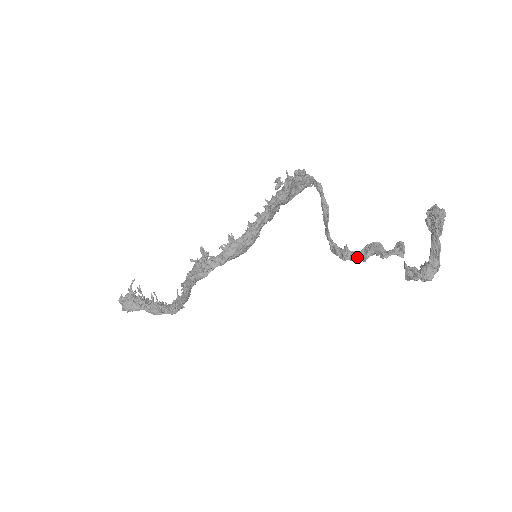
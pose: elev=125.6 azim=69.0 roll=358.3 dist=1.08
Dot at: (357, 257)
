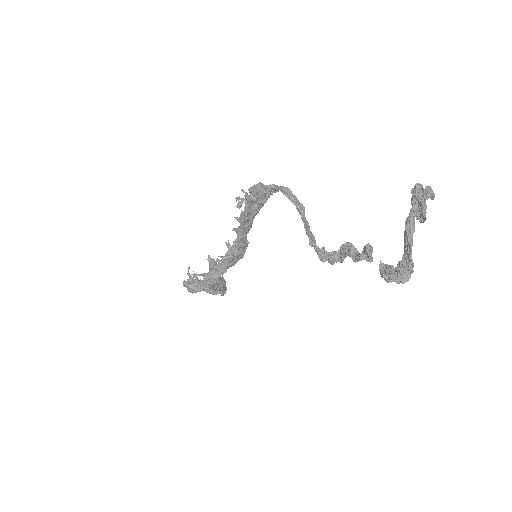
Dot at: (333, 260)
